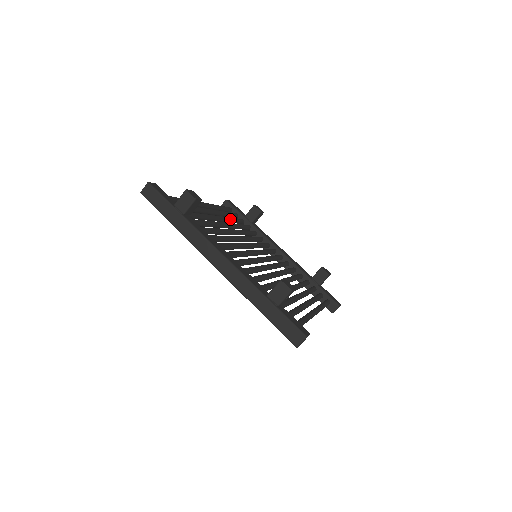
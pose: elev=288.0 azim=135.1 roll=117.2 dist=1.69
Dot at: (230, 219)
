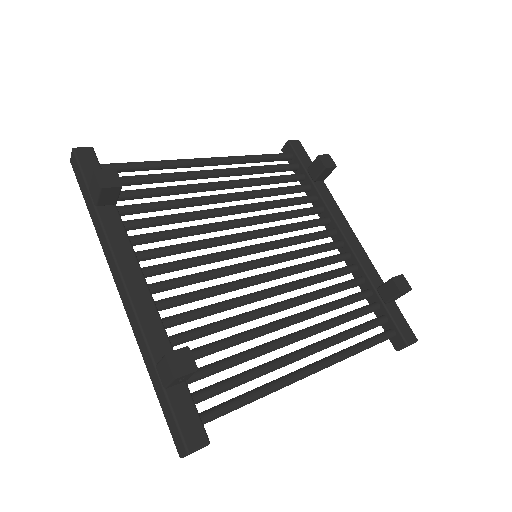
Dot at: (261, 181)
